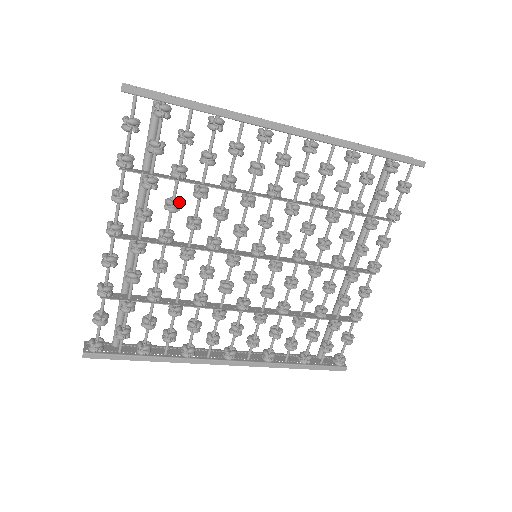
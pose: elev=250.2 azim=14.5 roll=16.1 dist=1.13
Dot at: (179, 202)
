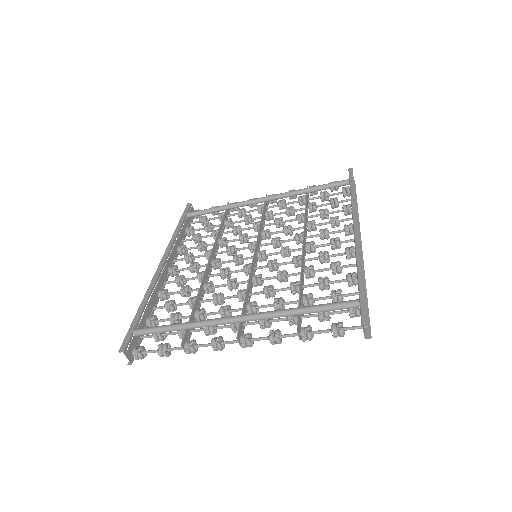
Dot at: (285, 304)
